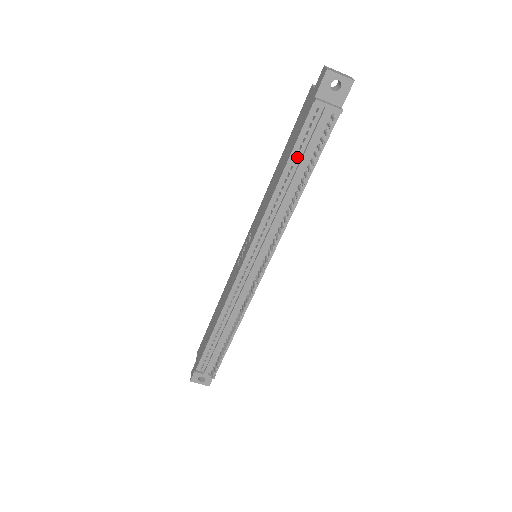
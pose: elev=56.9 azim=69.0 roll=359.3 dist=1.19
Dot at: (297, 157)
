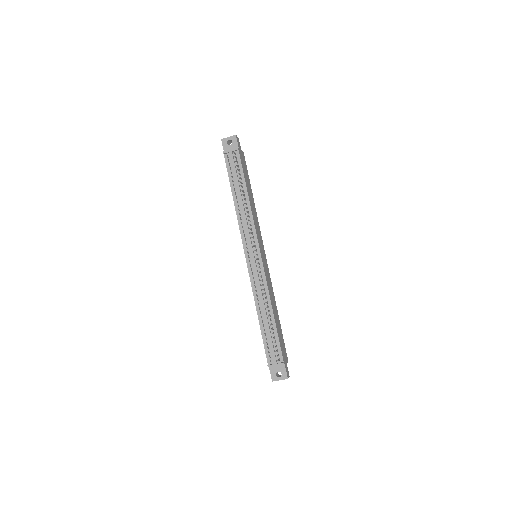
Dot at: (234, 183)
